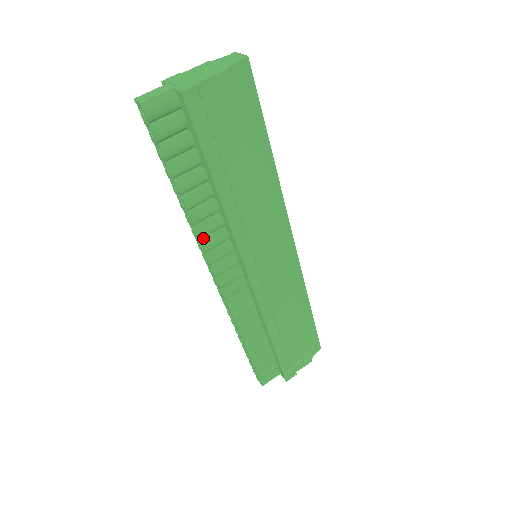
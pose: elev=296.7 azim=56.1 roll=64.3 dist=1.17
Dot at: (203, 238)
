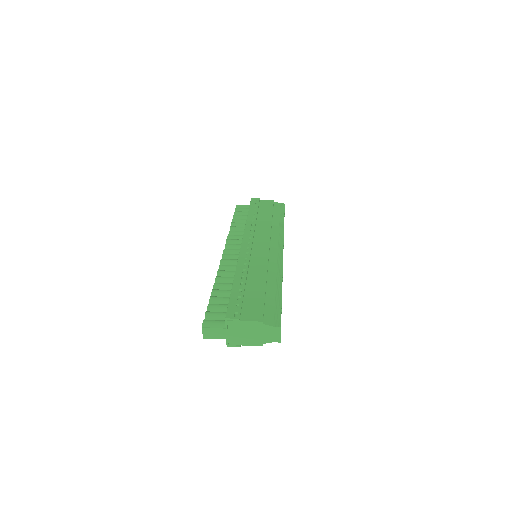
Dot at: occluded
